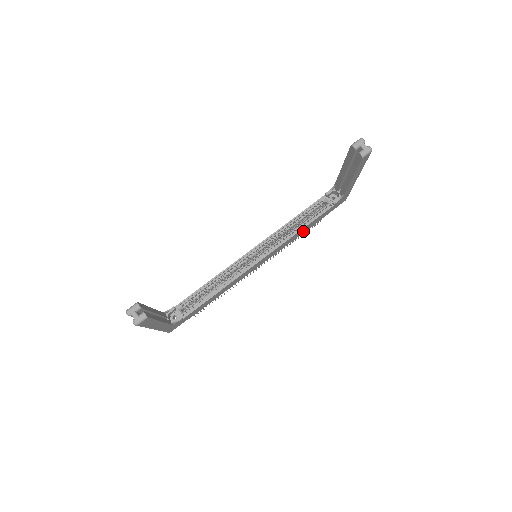
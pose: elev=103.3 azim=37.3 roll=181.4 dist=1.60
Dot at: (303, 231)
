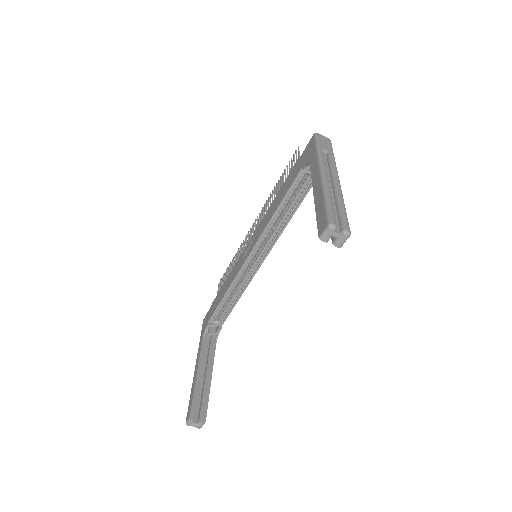
Dot at: occluded
